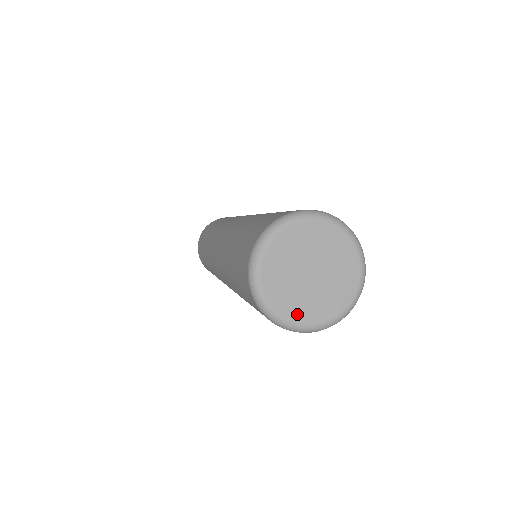
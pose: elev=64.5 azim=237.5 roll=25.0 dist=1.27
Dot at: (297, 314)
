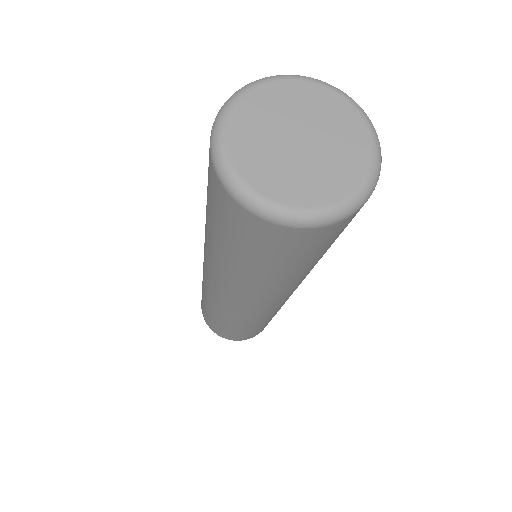
Dot at: (277, 189)
